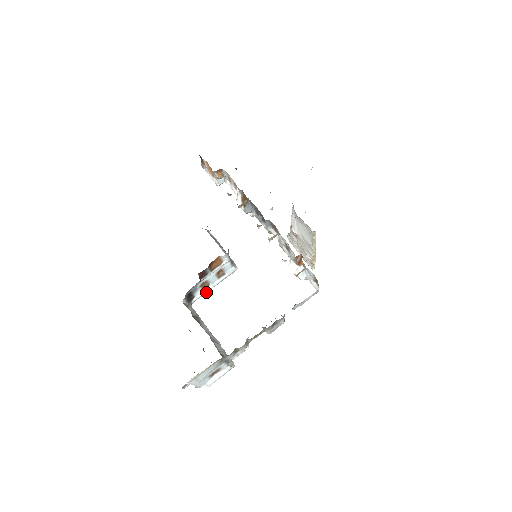
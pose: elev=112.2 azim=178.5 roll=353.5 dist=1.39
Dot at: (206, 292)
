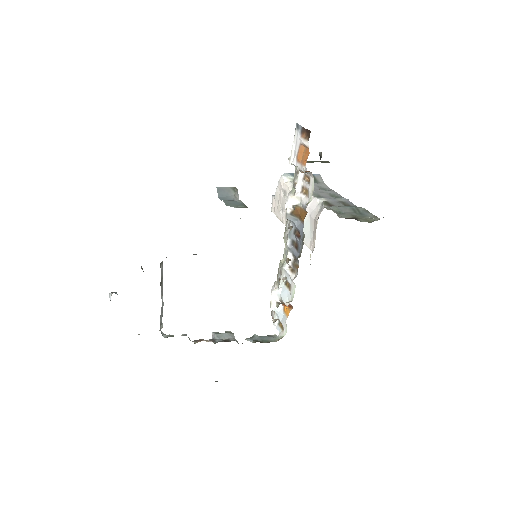
Dot at: occluded
